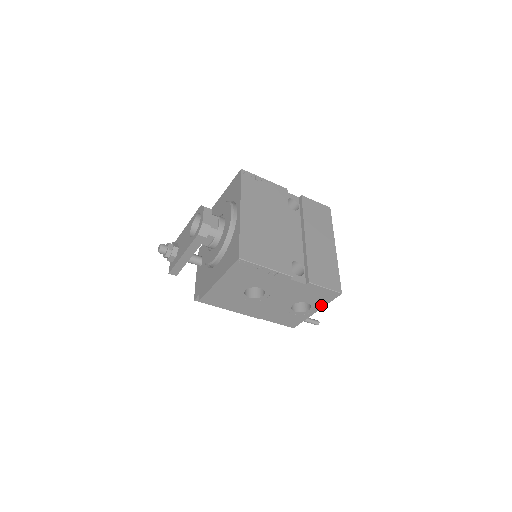
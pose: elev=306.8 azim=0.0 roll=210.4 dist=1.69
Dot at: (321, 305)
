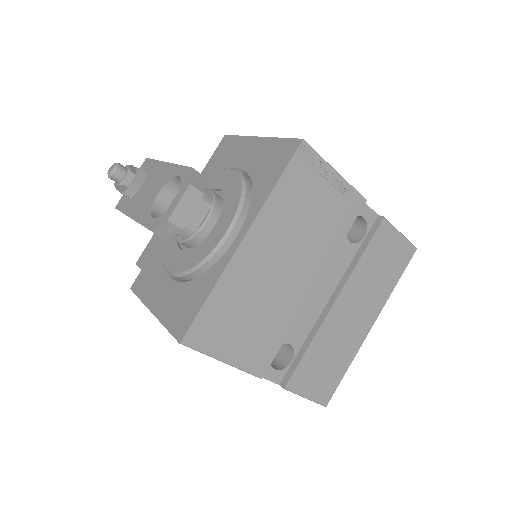
Dot at: occluded
